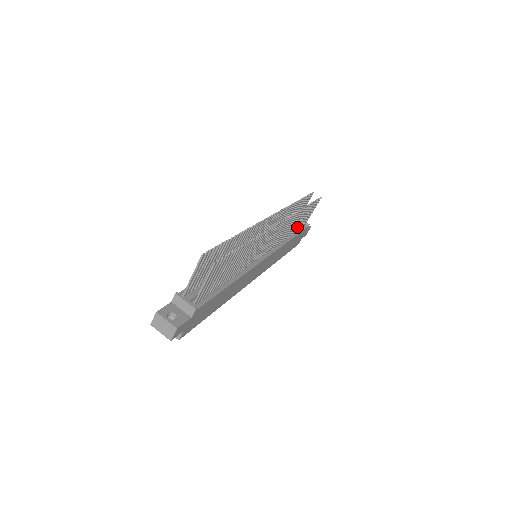
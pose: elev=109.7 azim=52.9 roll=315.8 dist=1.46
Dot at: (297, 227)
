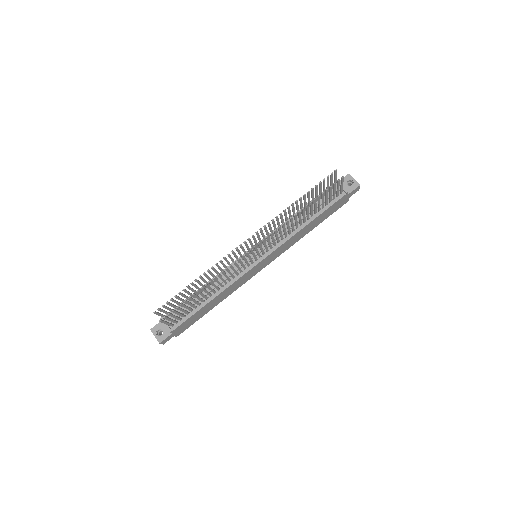
Dot at: (318, 208)
